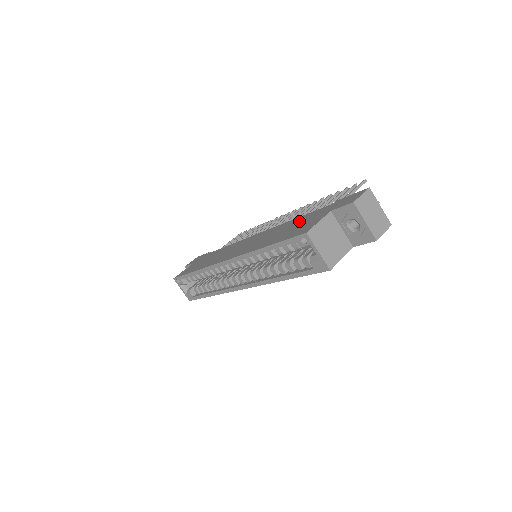
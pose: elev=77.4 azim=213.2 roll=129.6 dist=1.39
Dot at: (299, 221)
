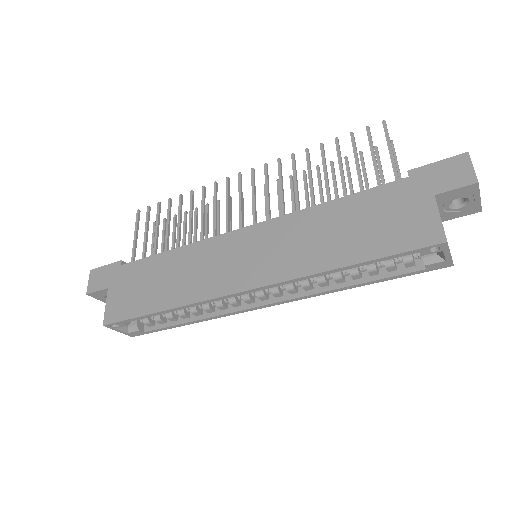
Dot at: (362, 210)
